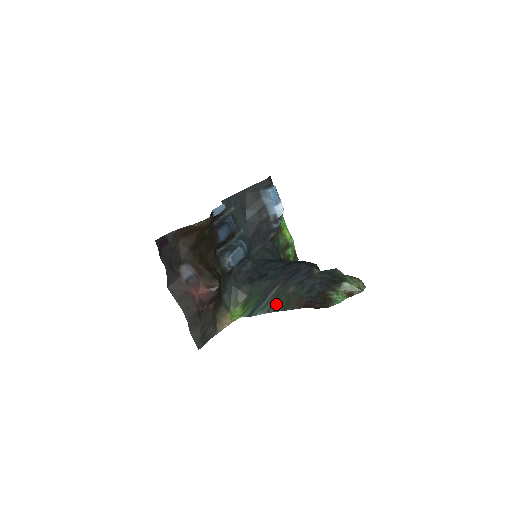
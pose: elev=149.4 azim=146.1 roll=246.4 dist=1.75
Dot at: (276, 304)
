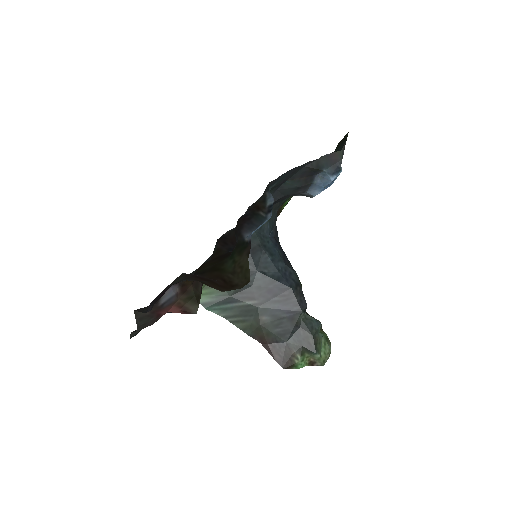
Dot at: (239, 318)
